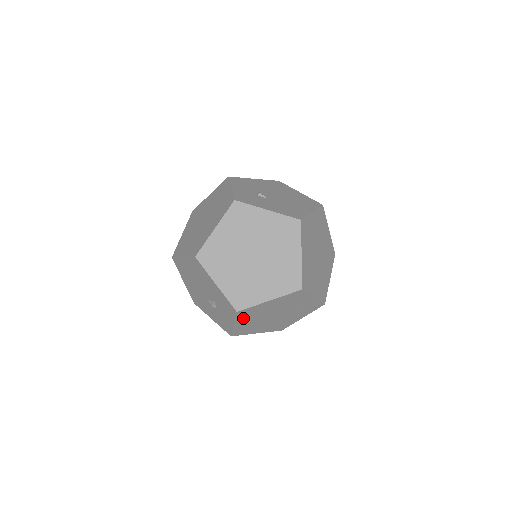
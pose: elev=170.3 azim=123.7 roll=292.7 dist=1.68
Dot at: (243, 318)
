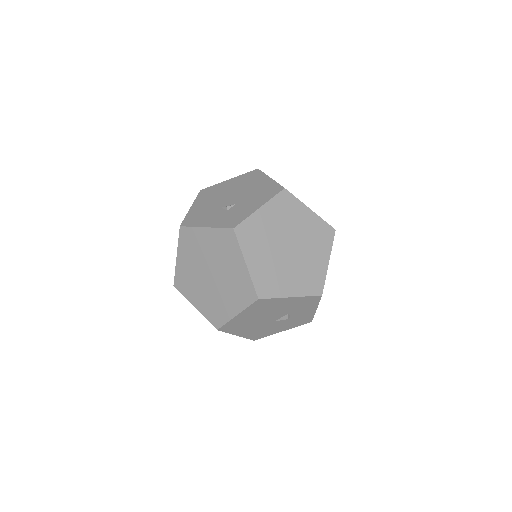
Dot at: occluded
